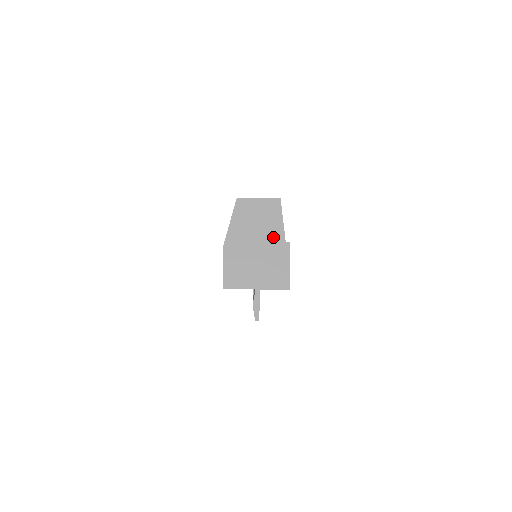
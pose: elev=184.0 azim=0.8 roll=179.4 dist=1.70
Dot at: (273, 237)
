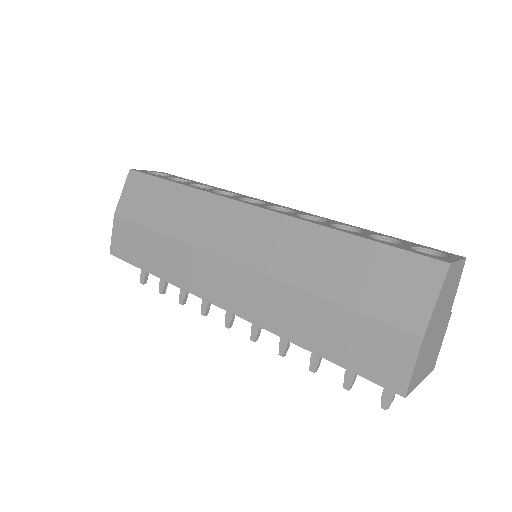
Dot at: (448, 311)
